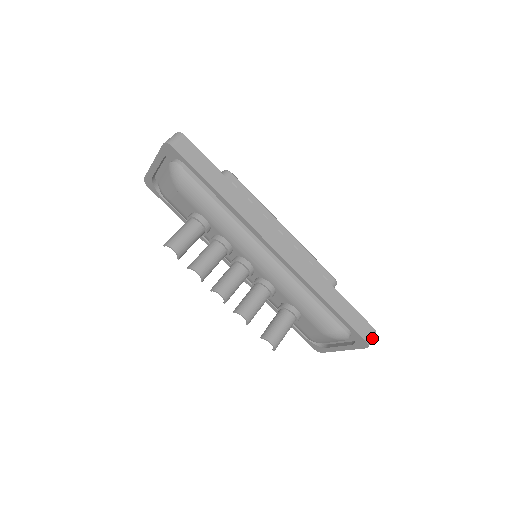
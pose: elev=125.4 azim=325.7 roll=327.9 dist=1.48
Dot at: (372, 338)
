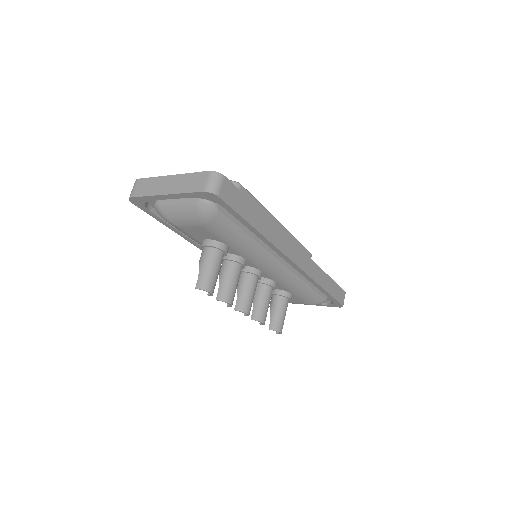
Dot at: occluded
